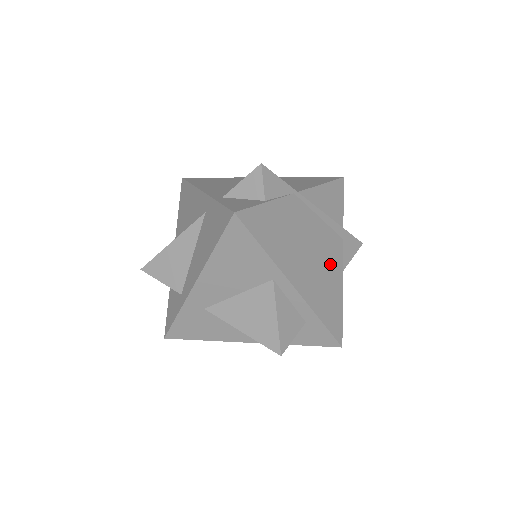
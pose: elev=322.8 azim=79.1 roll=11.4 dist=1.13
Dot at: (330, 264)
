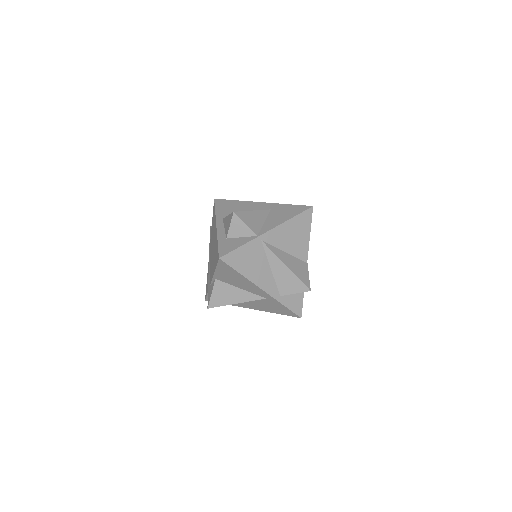
Dot at: occluded
